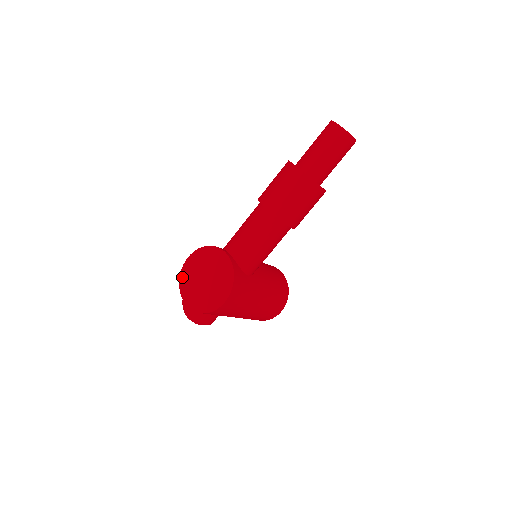
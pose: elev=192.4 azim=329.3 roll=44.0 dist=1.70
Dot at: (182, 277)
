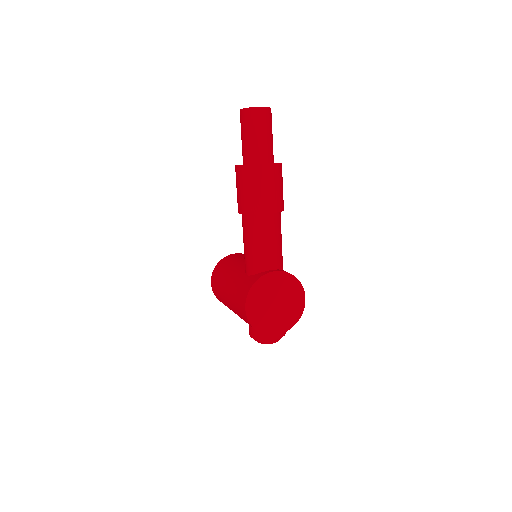
Dot at: (256, 325)
